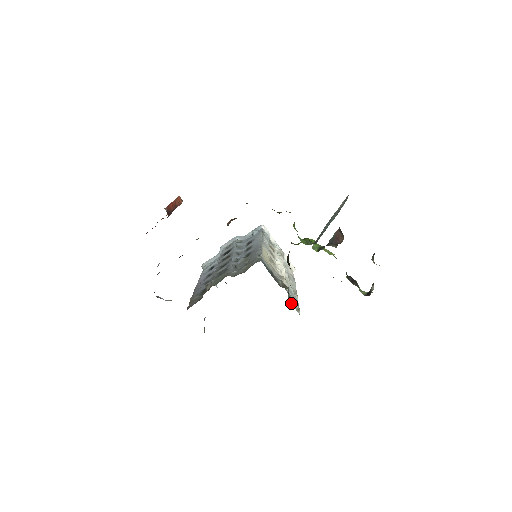
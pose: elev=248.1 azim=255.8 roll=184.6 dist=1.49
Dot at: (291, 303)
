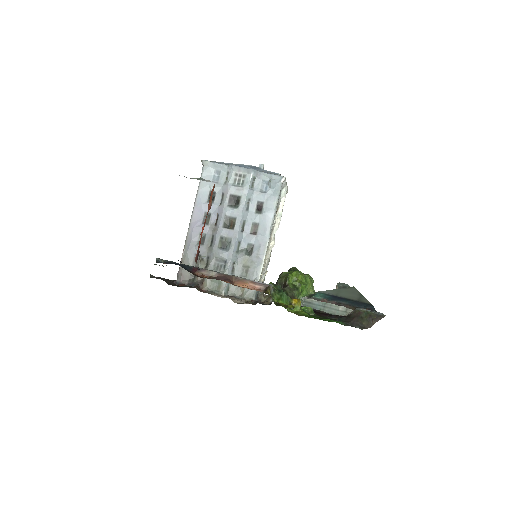
Dot at: occluded
